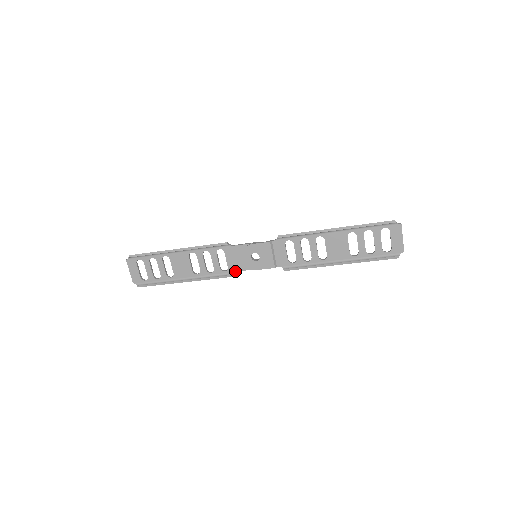
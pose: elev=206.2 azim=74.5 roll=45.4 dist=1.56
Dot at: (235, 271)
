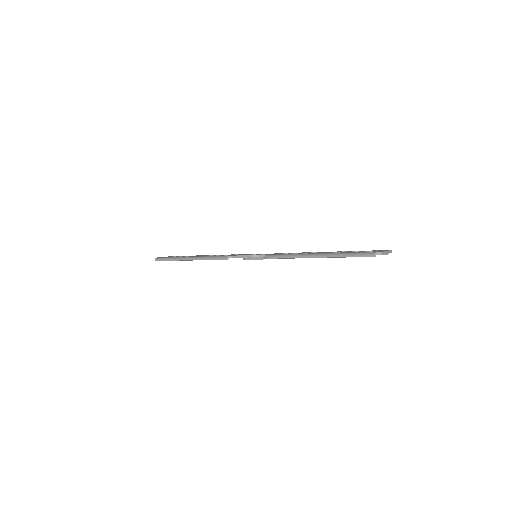
Dot at: occluded
